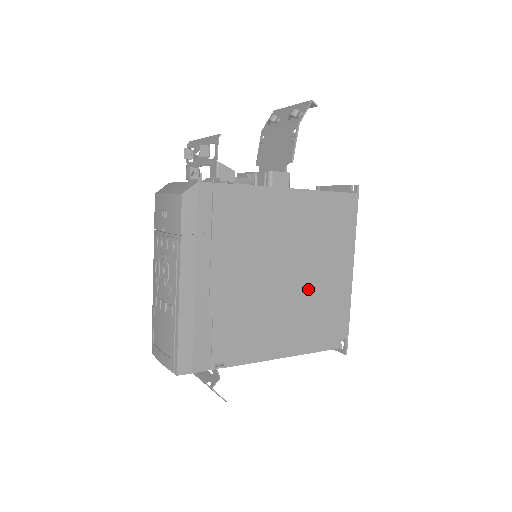
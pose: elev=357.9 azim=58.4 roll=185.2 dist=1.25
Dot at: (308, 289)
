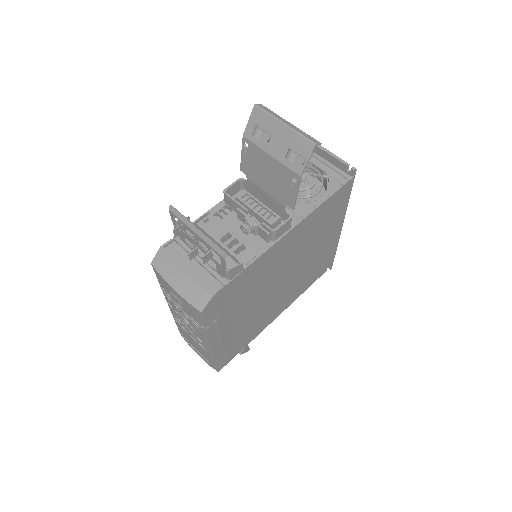
Dot at: (305, 266)
